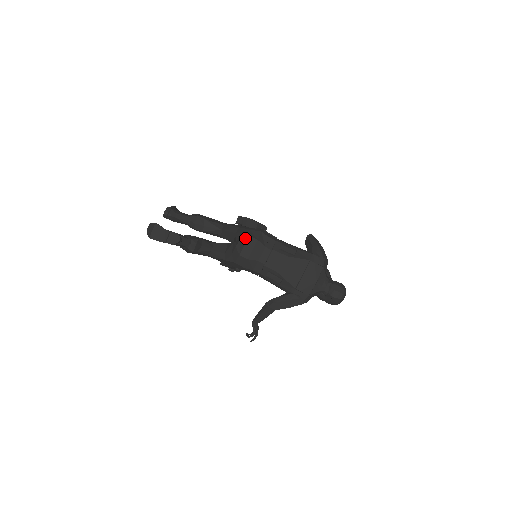
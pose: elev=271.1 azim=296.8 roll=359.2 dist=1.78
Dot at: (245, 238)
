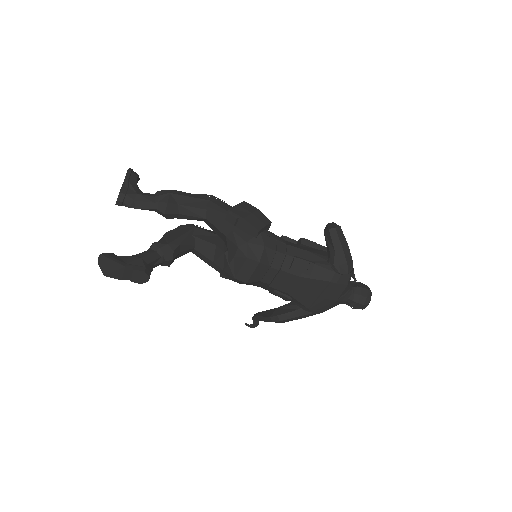
Dot at: (241, 259)
